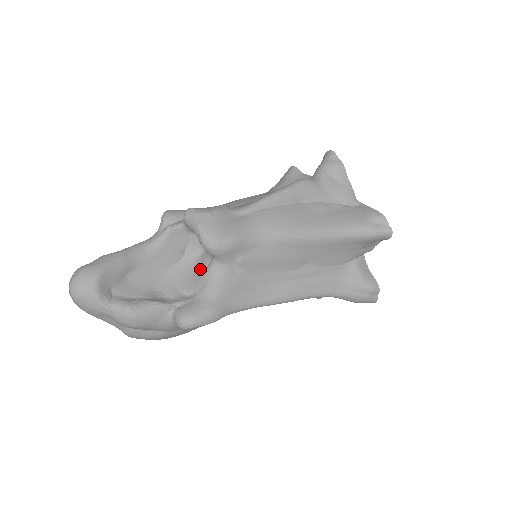
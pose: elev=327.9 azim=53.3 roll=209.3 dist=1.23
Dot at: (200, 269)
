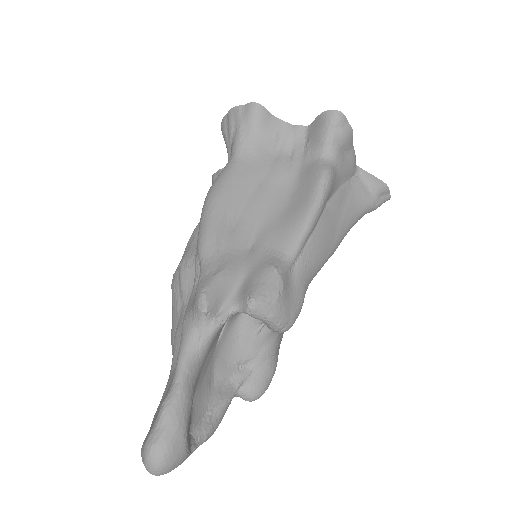
Dot at: (249, 334)
